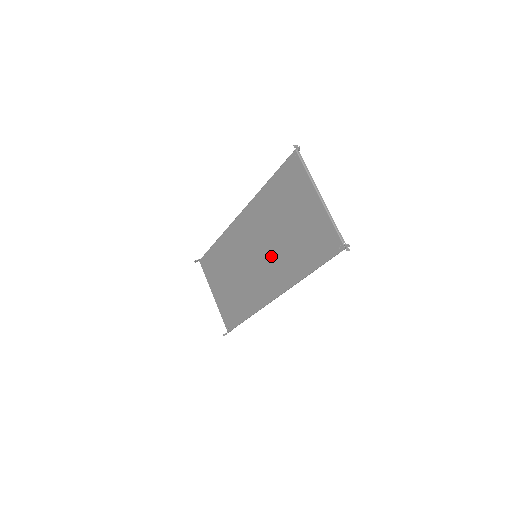
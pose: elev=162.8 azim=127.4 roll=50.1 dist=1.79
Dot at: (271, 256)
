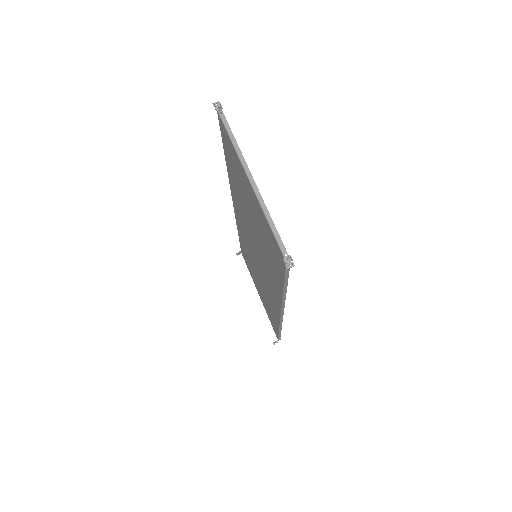
Dot at: (260, 259)
